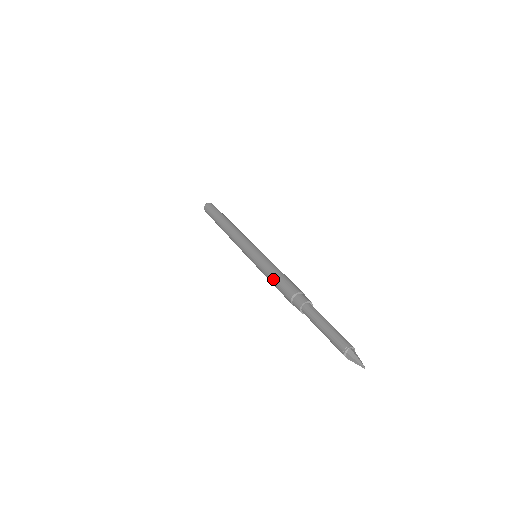
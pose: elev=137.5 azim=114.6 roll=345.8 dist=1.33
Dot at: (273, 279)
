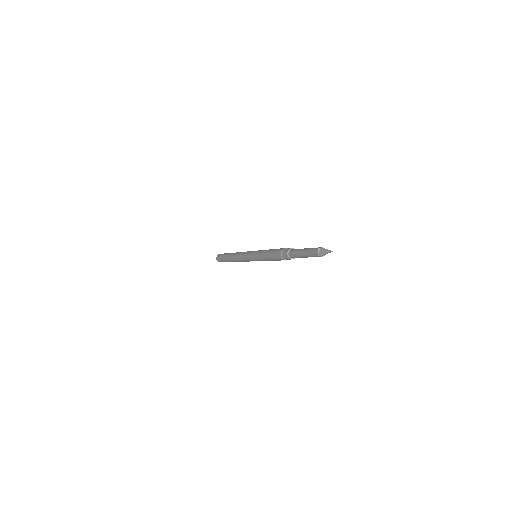
Dot at: (268, 254)
